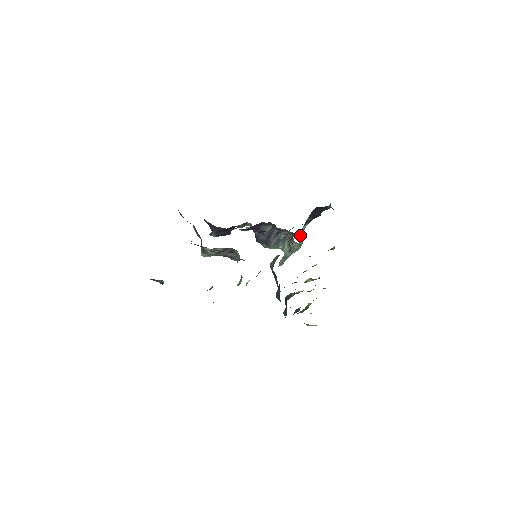
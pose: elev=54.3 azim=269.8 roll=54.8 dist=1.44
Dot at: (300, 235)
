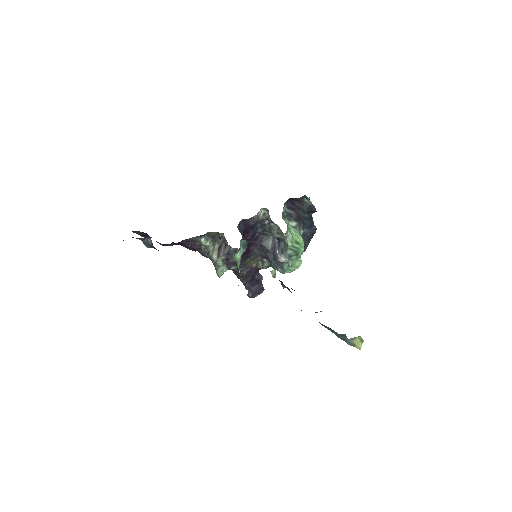
Dot at: (291, 232)
